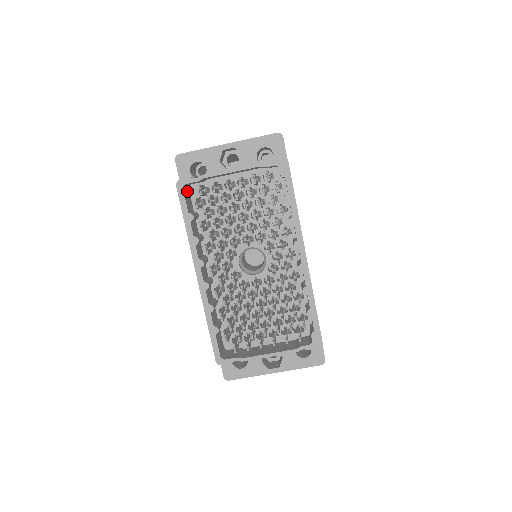
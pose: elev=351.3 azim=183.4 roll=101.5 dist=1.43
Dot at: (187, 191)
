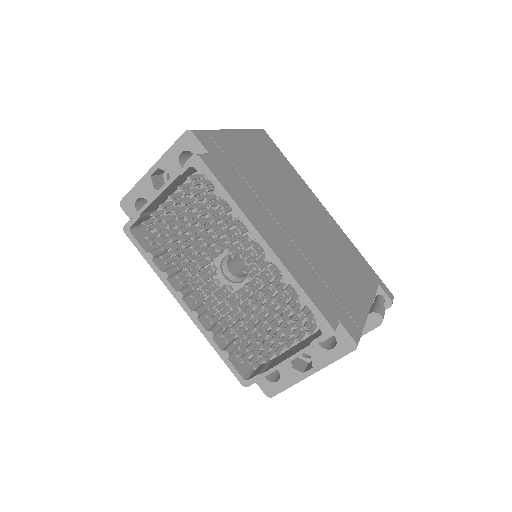
Dot at: (143, 231)
